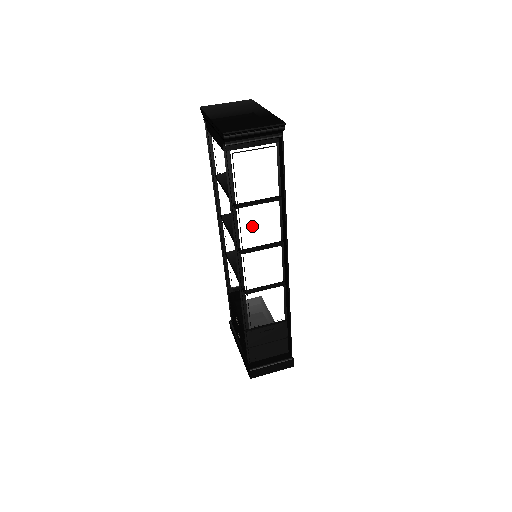
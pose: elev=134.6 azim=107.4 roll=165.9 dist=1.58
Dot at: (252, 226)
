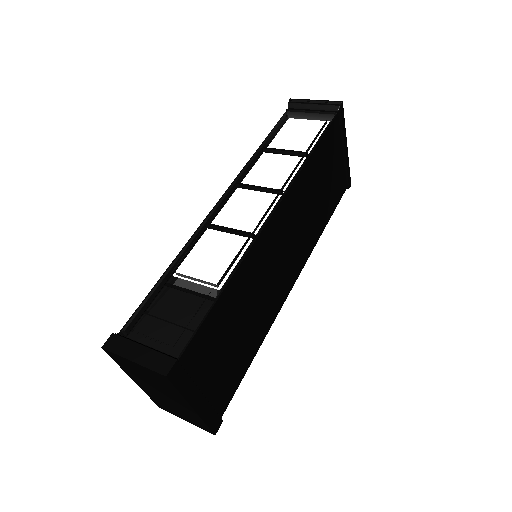
Dot at: (265, 170)
